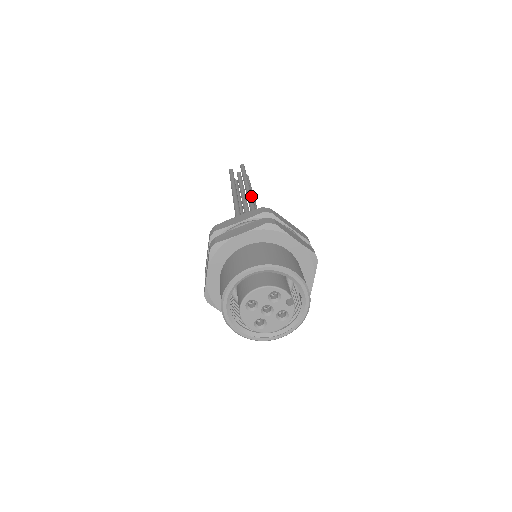
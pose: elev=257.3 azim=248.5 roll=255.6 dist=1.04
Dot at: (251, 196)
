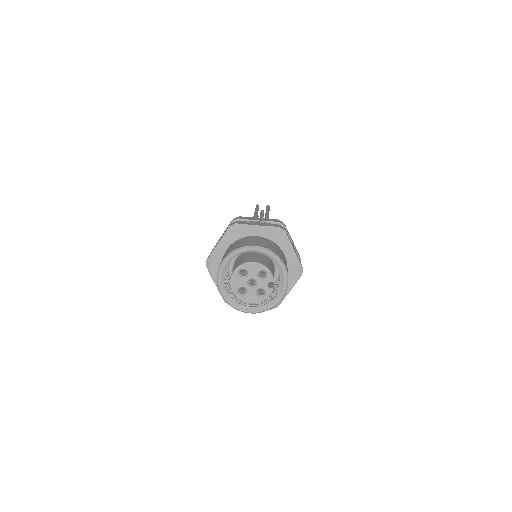
Dot at: occluded
